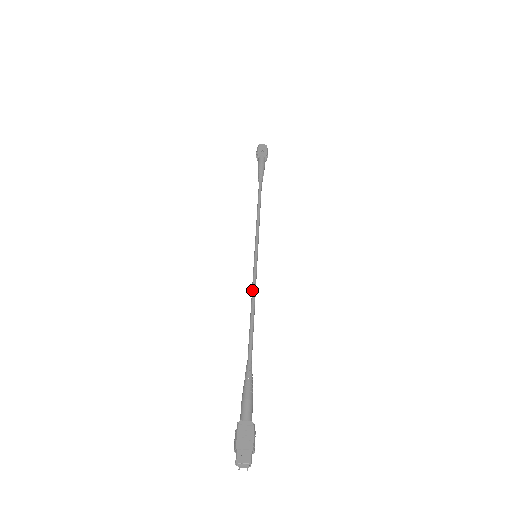
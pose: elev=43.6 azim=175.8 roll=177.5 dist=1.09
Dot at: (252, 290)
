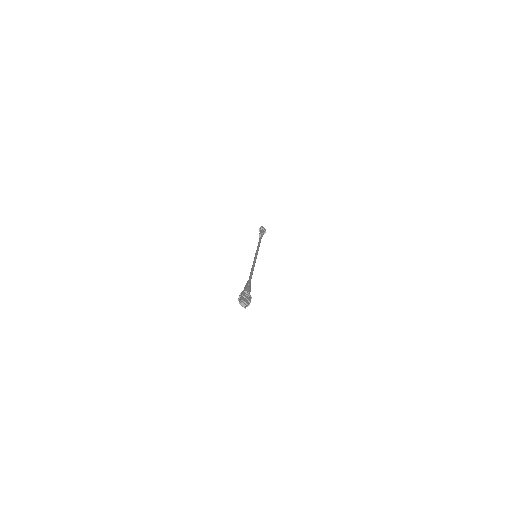
Dot at: (254, 263)
